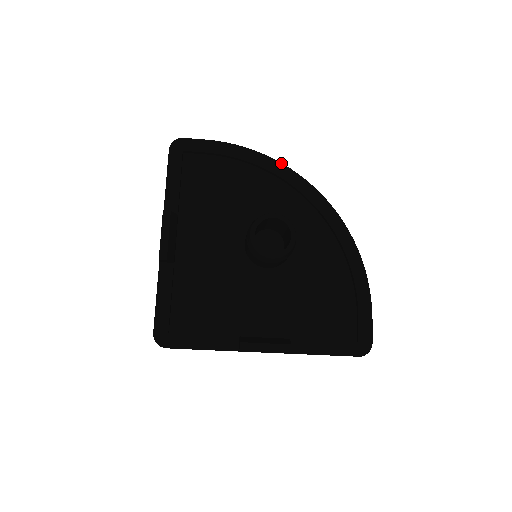
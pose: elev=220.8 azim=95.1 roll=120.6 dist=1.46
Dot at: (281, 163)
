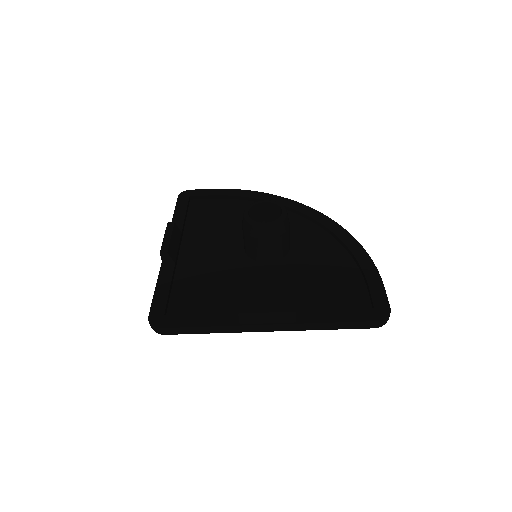
Dot at: (274, 195)
